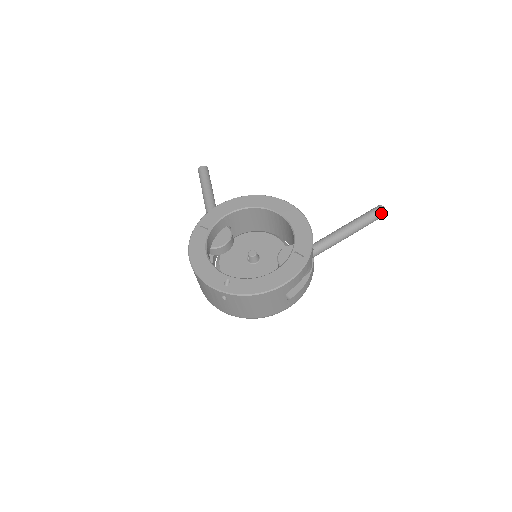
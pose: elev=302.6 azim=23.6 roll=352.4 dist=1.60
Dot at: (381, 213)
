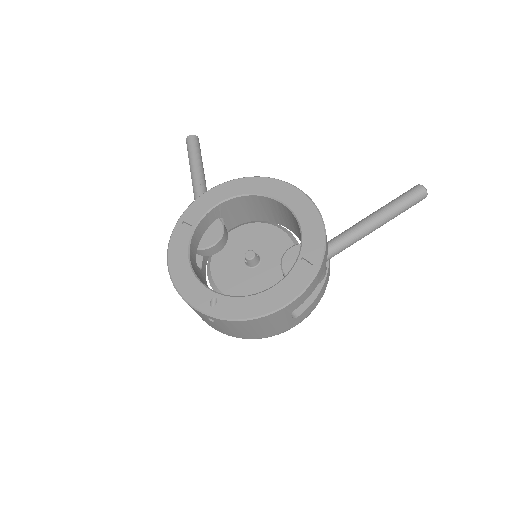
Dot at: (420, 196)
